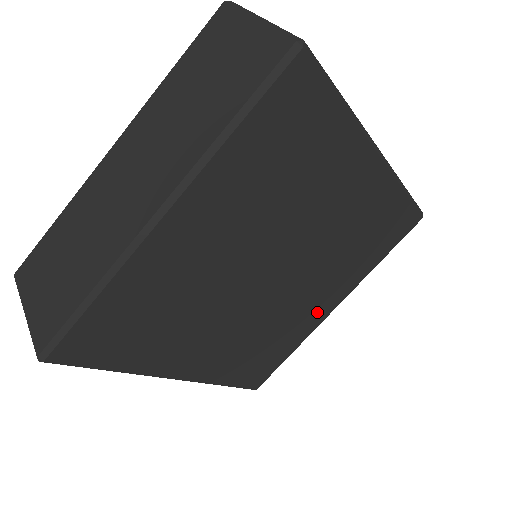
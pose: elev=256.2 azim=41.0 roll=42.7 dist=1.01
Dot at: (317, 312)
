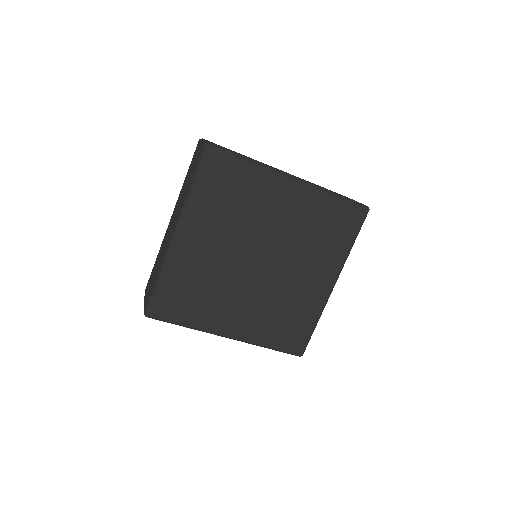
Dot at: (317, 289)
